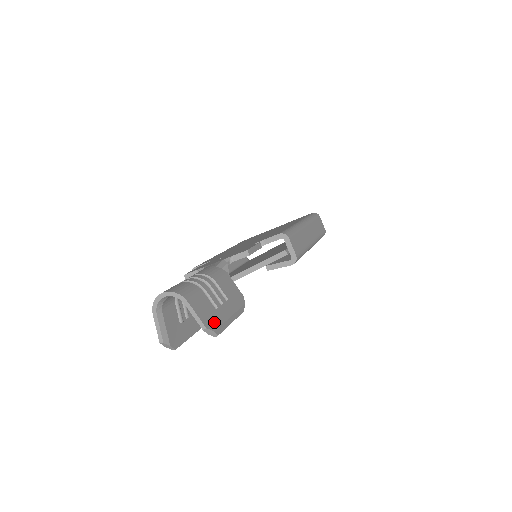
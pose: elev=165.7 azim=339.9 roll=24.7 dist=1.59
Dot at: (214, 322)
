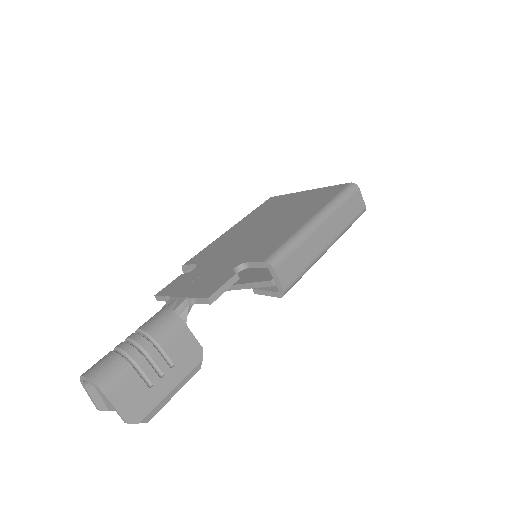
Dot at: (142, 409)
